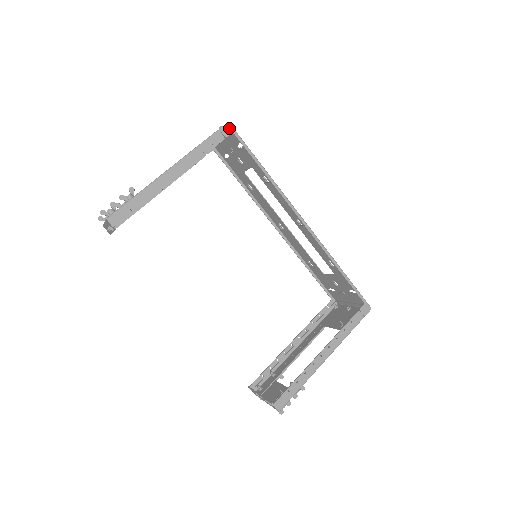
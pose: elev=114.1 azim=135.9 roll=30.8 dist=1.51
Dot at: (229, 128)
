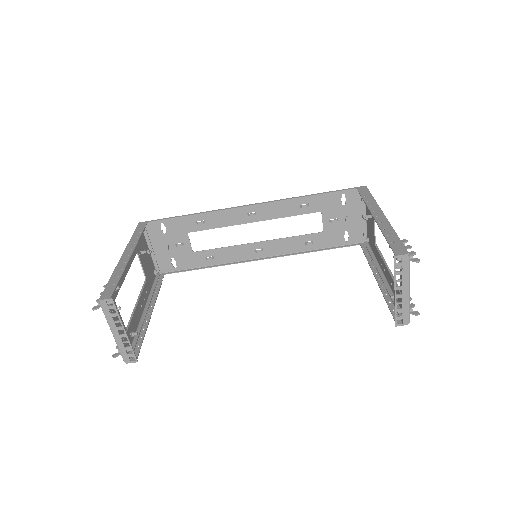
Dot at: (143, 223)
